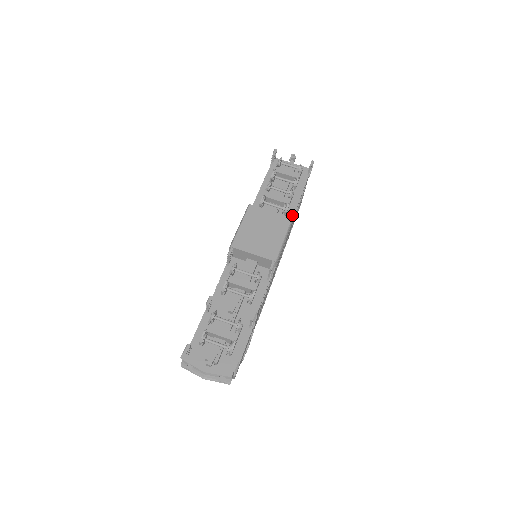
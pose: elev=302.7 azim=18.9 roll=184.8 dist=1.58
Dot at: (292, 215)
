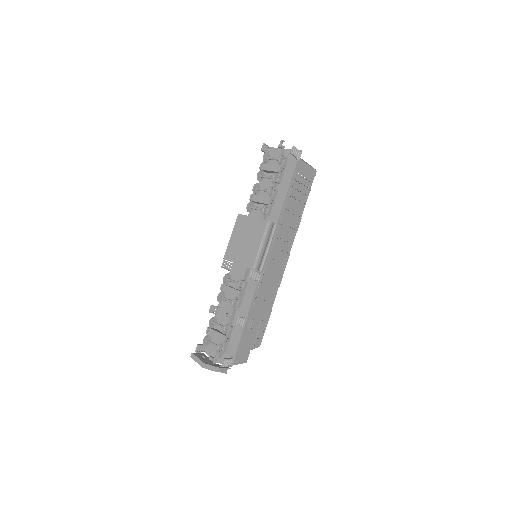
Dot at: (280, 211)
